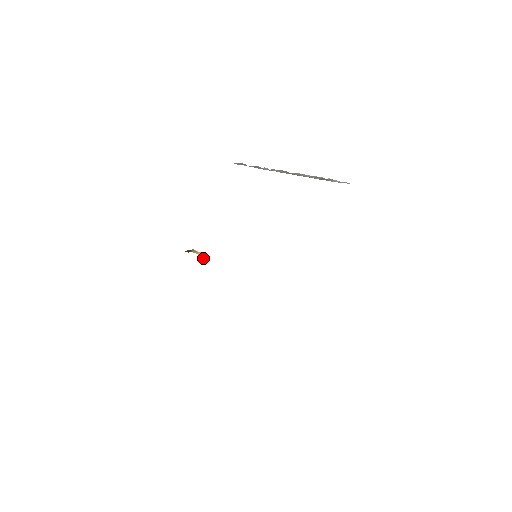
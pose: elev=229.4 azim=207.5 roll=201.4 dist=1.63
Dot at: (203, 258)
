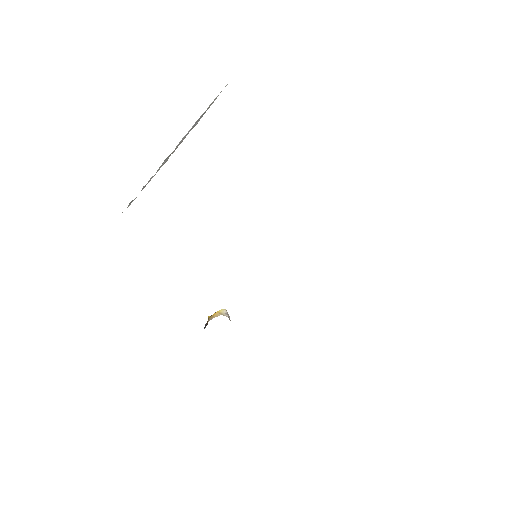
Dot at: (224, 314)
